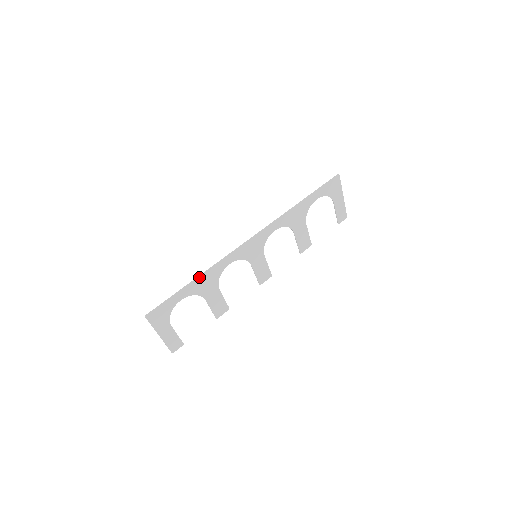
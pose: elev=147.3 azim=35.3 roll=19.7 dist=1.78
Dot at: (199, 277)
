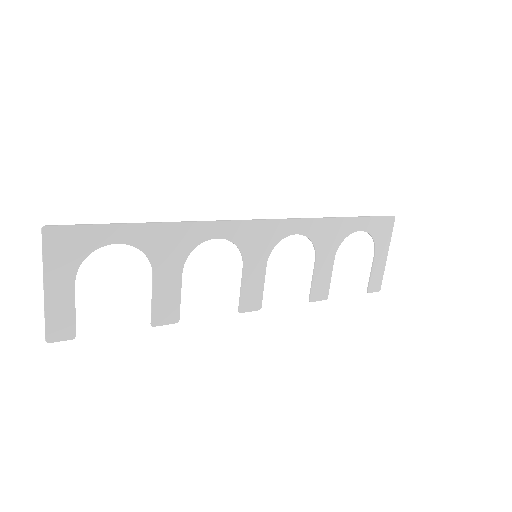
Dot at: (165, 223)
